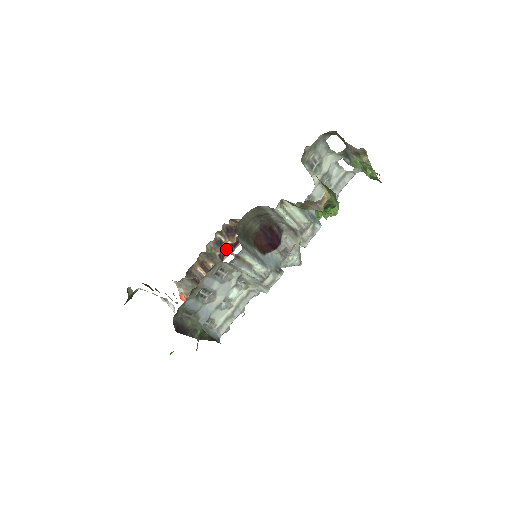
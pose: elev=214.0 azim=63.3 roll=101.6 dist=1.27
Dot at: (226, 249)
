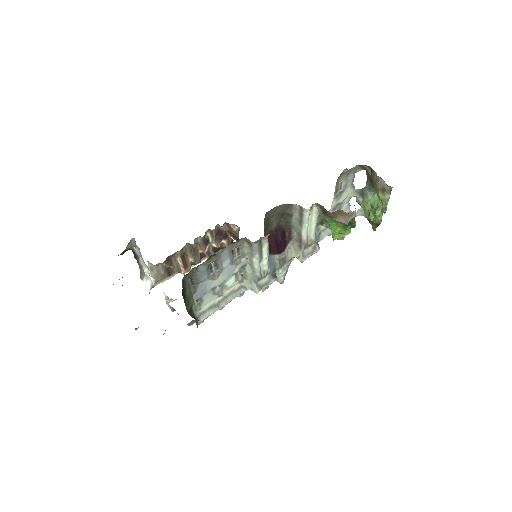
Dot at: (208, 251)
